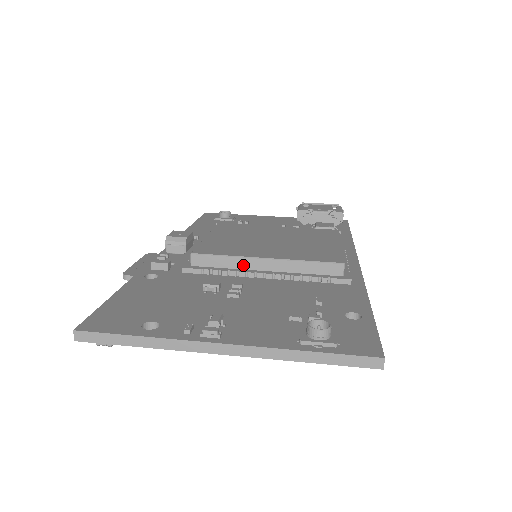
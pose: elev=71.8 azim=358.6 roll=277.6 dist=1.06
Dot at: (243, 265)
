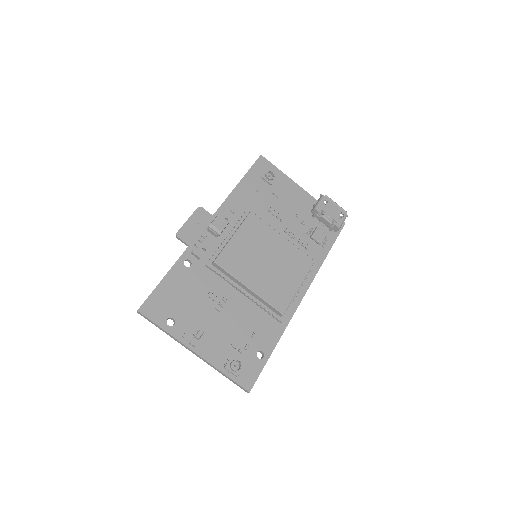
Dot at: (237, 282)
